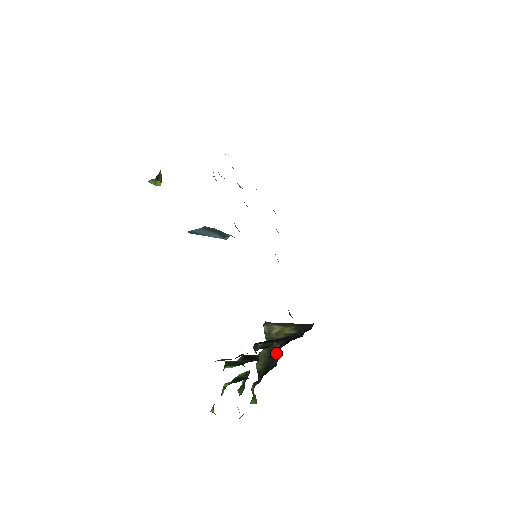
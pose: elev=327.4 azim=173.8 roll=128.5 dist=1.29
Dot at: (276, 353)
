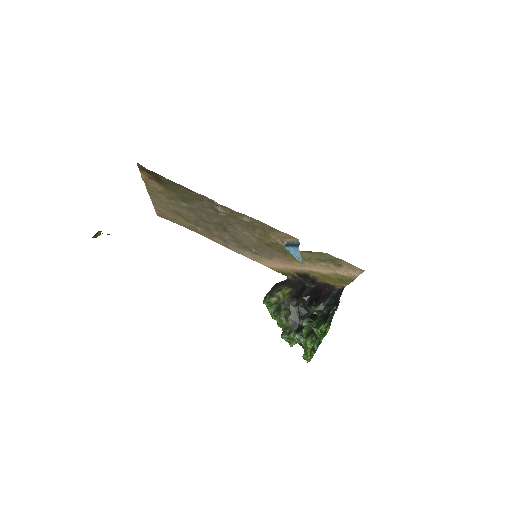
Dot at: (298, 307)
